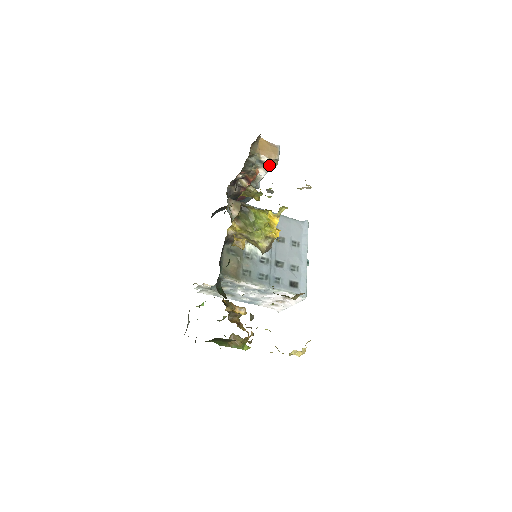
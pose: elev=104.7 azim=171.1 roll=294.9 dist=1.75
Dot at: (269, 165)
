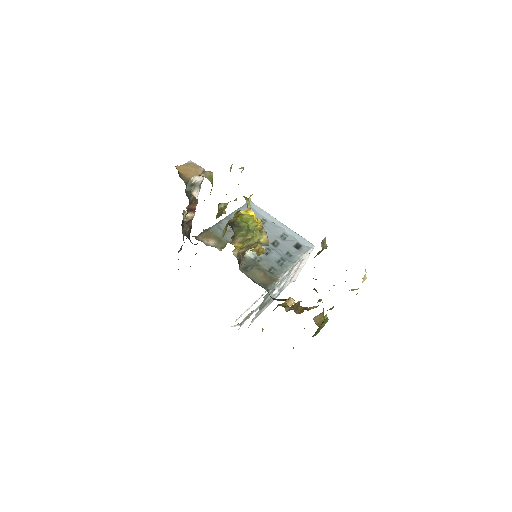
Dot at: (200, 182)
